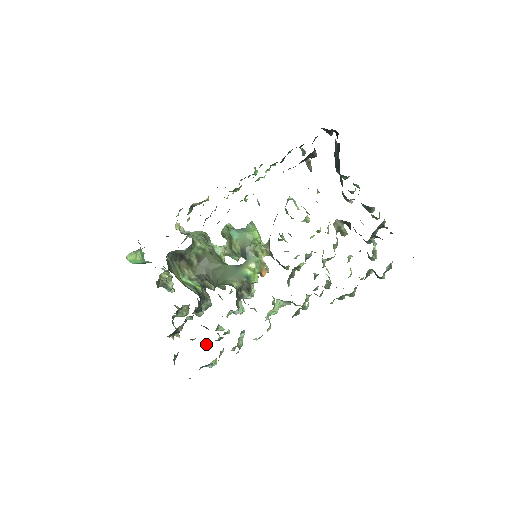
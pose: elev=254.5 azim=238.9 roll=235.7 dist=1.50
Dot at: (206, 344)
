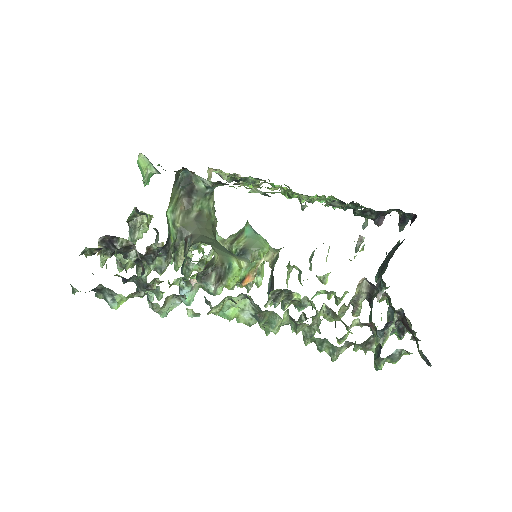
Dot at: (130, 278)
